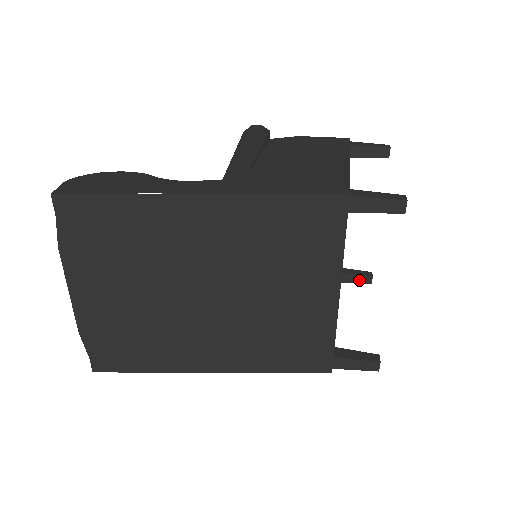
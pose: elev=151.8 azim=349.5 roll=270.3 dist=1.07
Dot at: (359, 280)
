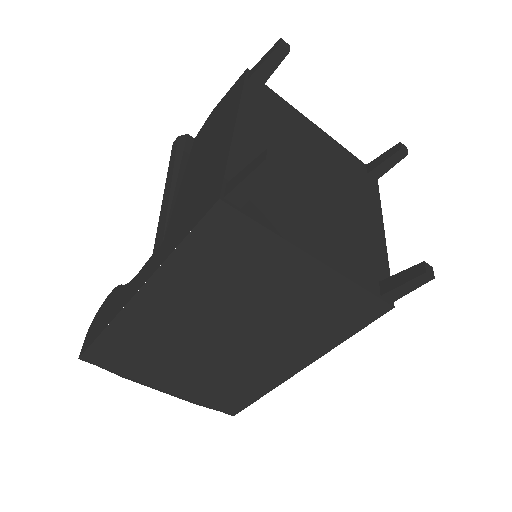
Dot at: (393, 162)
